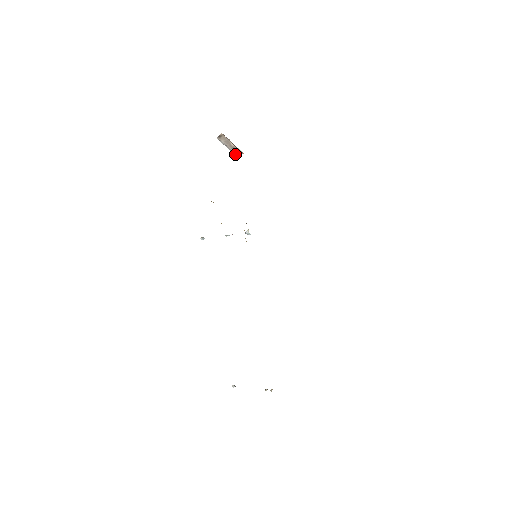
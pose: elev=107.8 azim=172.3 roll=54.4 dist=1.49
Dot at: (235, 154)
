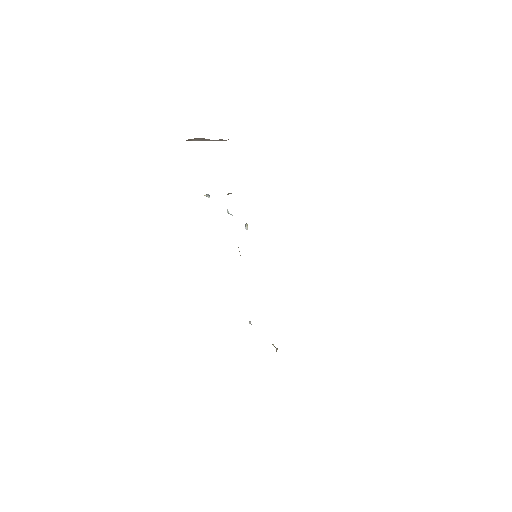
Dot at: (221, 140)
